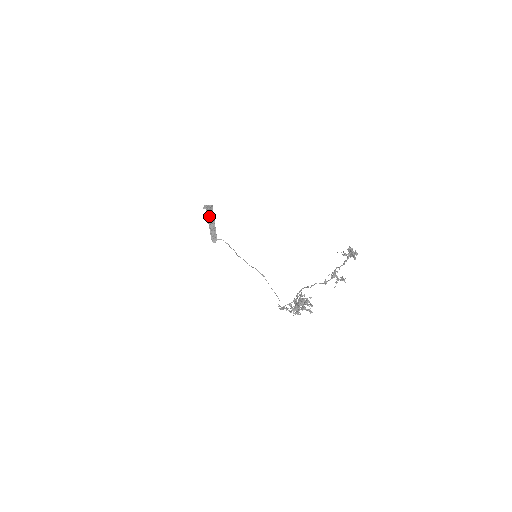
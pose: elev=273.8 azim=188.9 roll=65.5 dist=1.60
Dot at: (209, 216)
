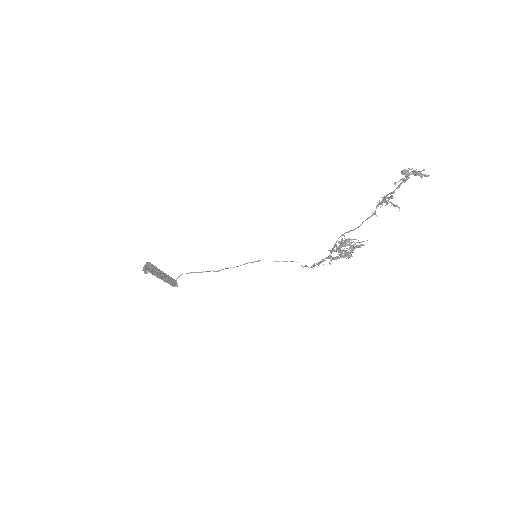
Dot at: (154, 273)
